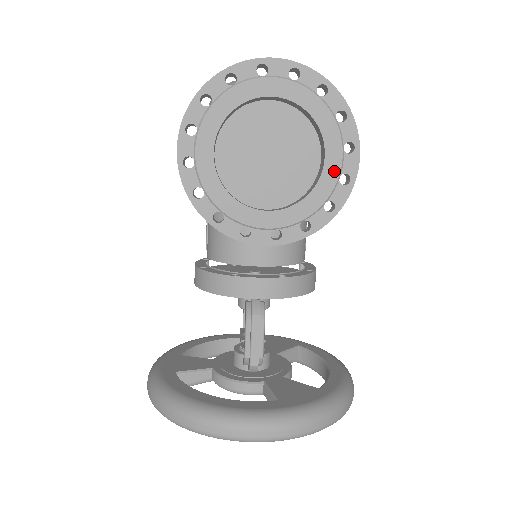
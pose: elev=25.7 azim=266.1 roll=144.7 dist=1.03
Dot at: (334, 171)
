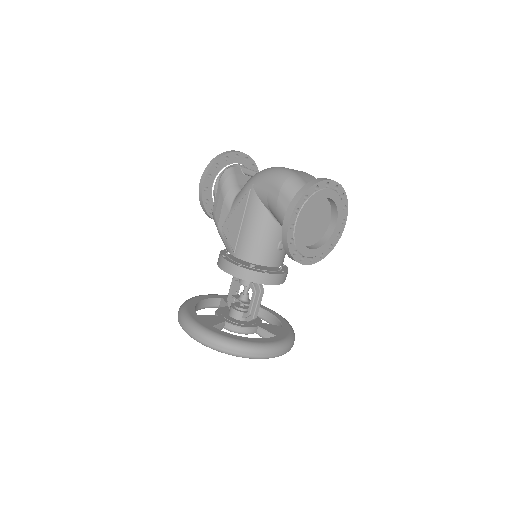
Dot at: (337, 231)
